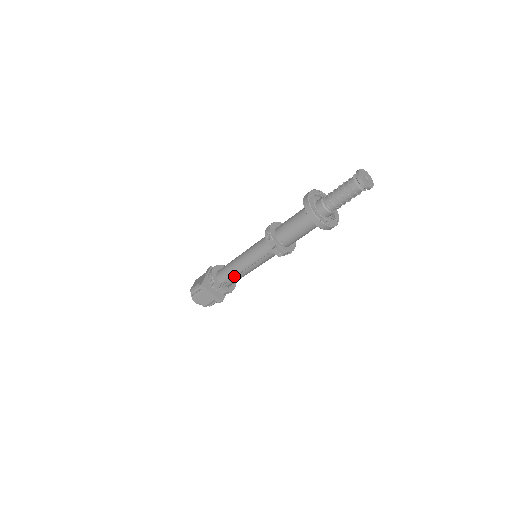
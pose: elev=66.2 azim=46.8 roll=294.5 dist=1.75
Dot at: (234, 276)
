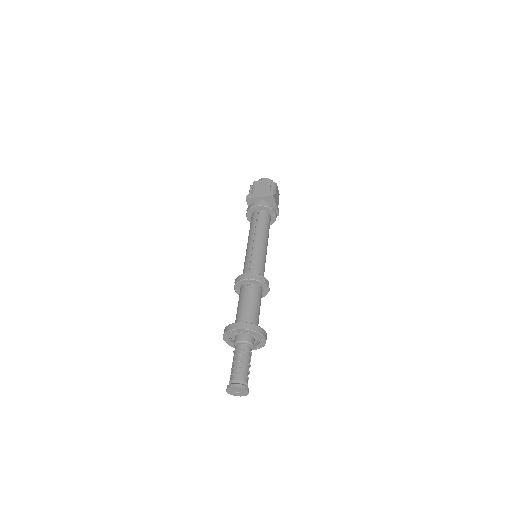
Dot at: (266, 216)
